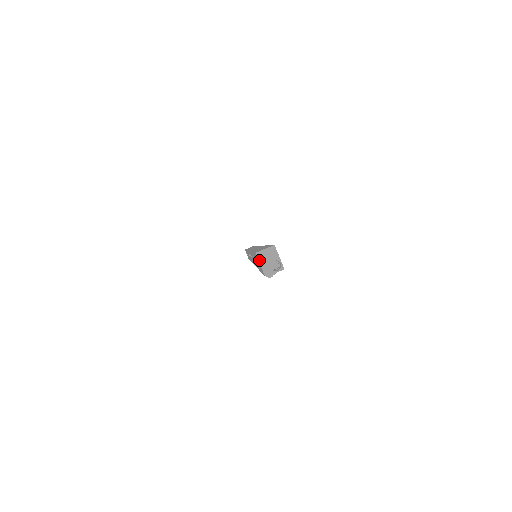
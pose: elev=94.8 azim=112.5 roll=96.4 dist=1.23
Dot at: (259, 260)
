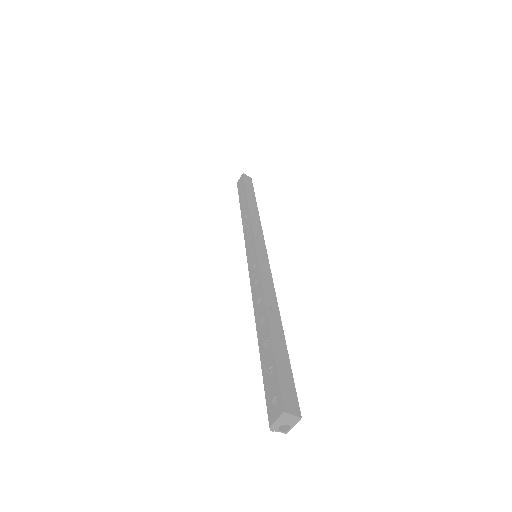
Dot at: (280, 417)
